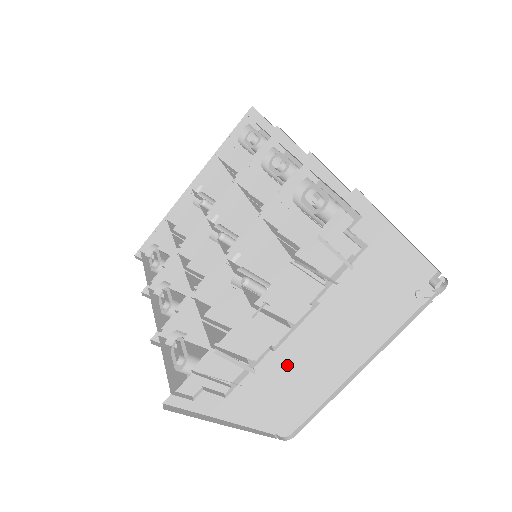
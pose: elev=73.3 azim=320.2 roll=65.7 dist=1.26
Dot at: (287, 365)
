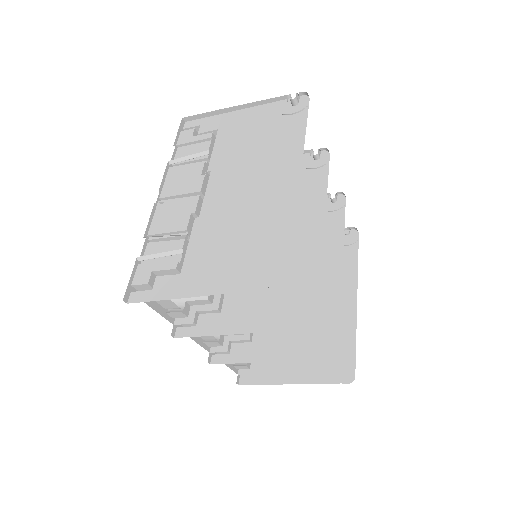
Dot at: (220, 220)
